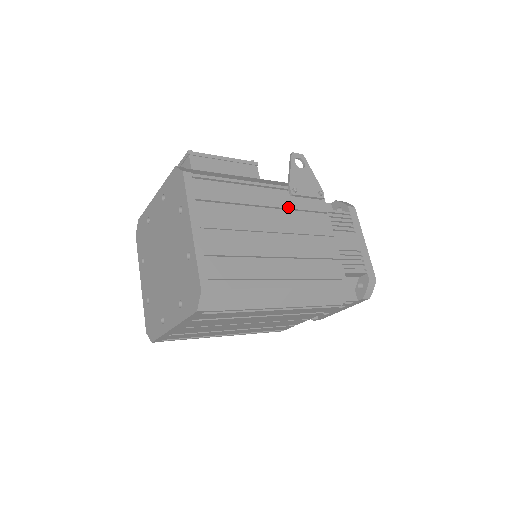
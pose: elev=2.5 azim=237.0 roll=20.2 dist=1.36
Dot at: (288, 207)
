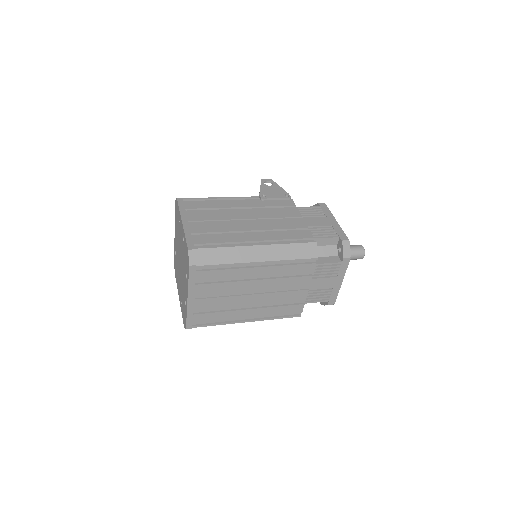
Dot at: (259, 206)
